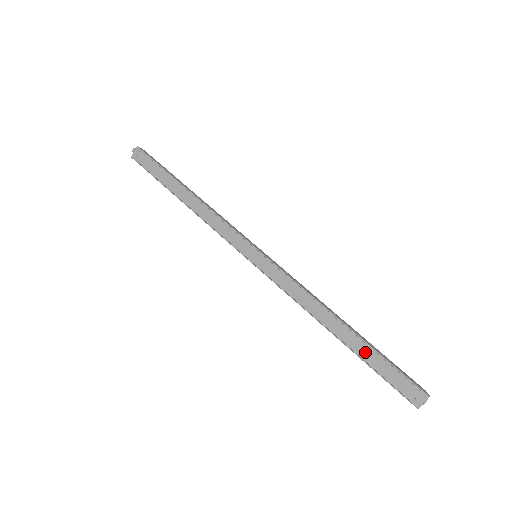
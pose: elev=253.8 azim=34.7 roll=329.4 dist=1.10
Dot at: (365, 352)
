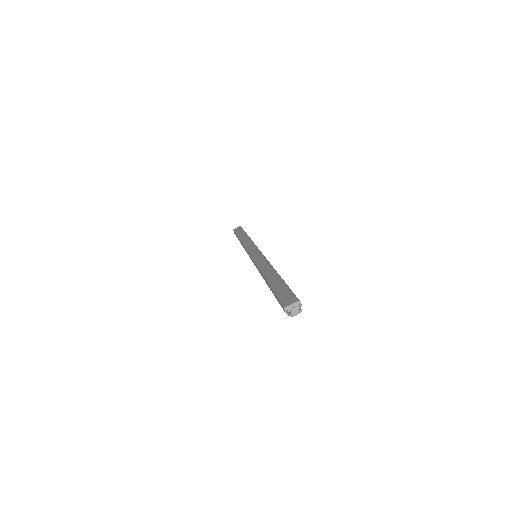
Dot at: (277, 283)
